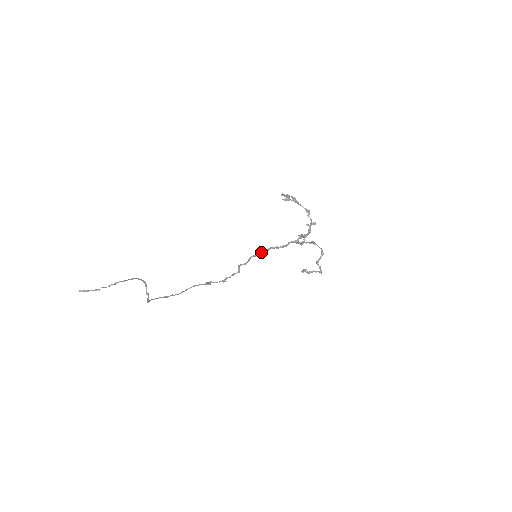
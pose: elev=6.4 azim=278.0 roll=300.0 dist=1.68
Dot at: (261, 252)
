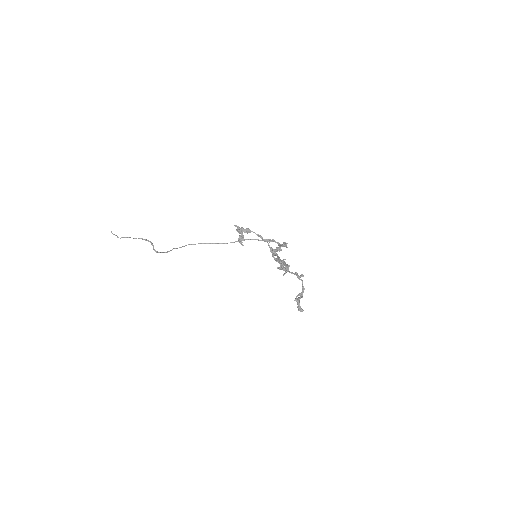
Dot at: occluded
